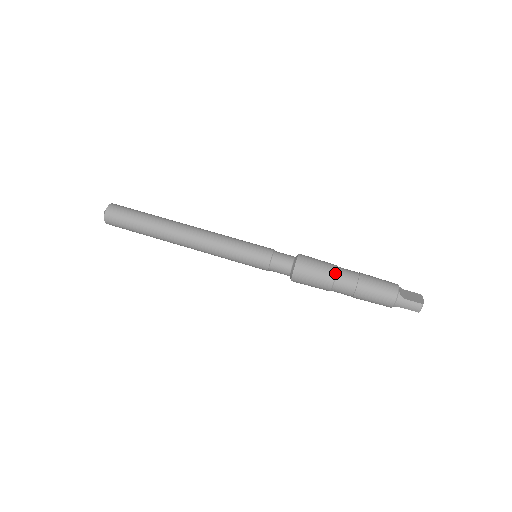
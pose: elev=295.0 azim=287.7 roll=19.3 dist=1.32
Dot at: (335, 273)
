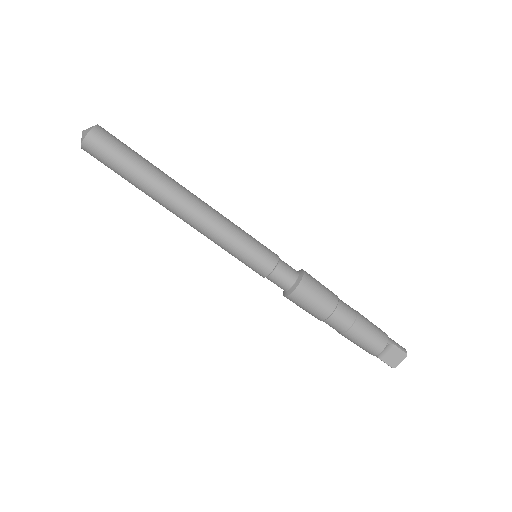
Dot at: (323, 320)
